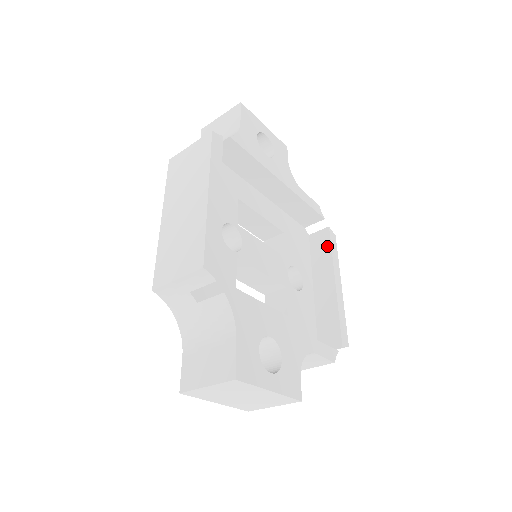
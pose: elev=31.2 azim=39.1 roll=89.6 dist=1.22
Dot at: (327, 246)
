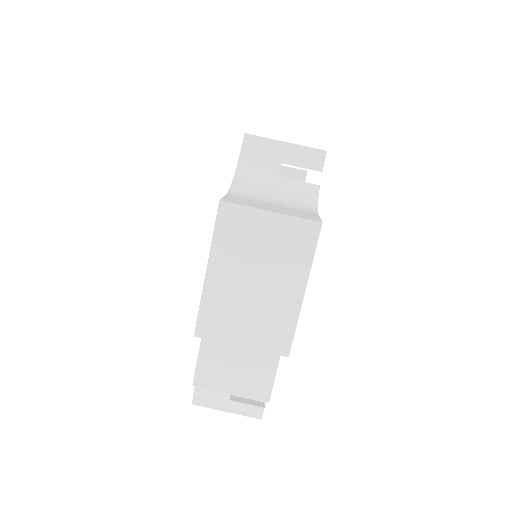
Dot at: occluded
